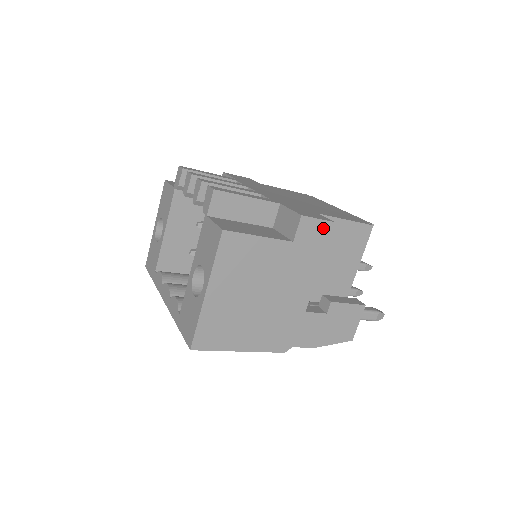
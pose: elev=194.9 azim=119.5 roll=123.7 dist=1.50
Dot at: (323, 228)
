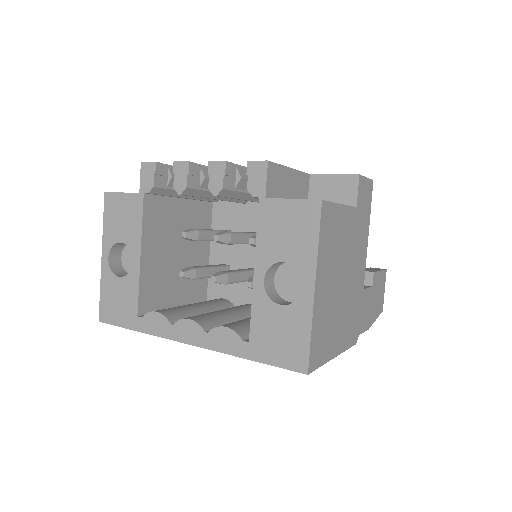
Dot at: (368, 188)
